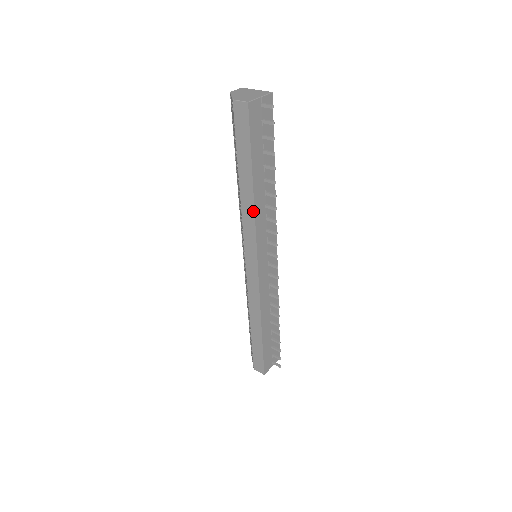
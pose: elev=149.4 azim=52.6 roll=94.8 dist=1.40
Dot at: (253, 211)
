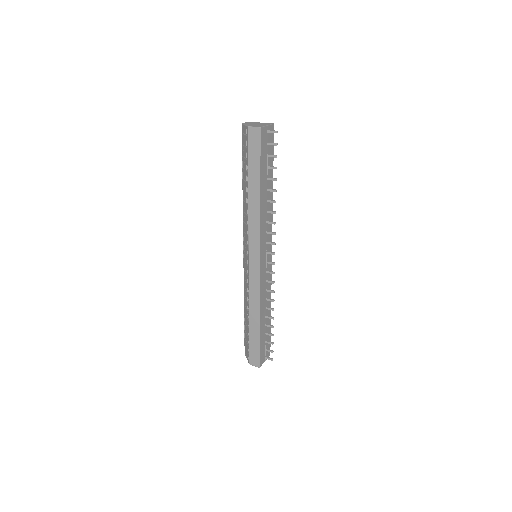
Dot at: (259, 214)
